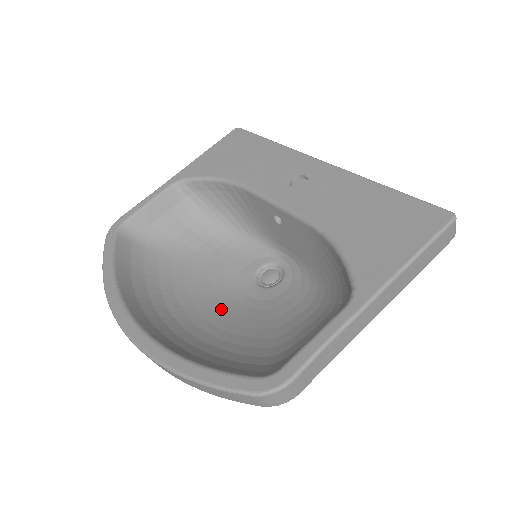
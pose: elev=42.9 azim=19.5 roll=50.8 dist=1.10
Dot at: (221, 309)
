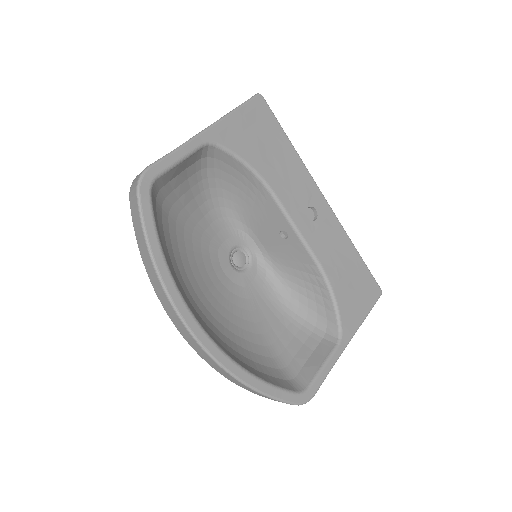
Dot at: (216, 292)
